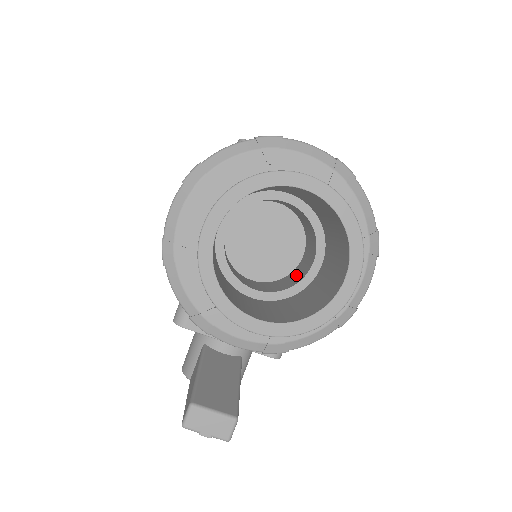
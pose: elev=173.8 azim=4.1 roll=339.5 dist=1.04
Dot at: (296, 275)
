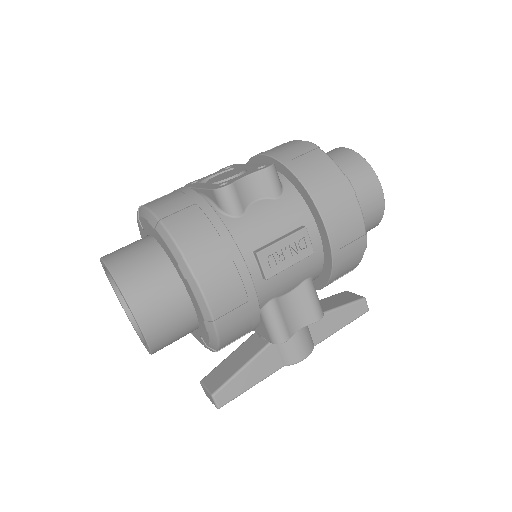
Dot at: occluded
